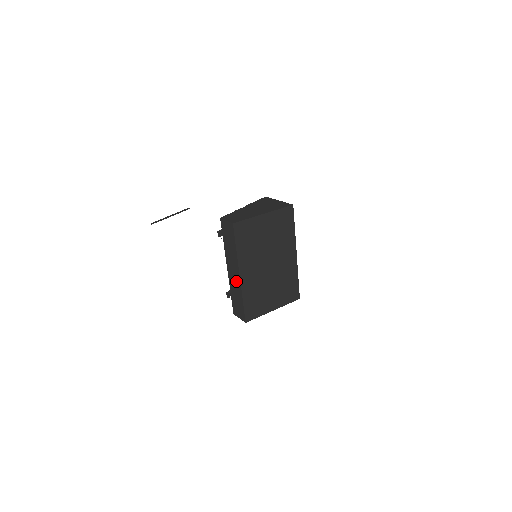
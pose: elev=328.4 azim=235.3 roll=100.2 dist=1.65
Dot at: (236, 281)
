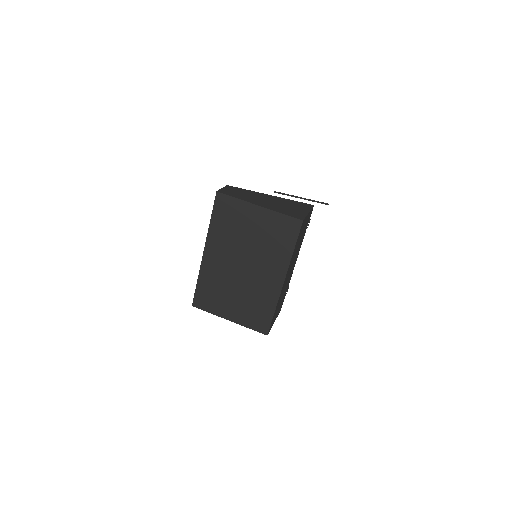
Dot at: occluded
